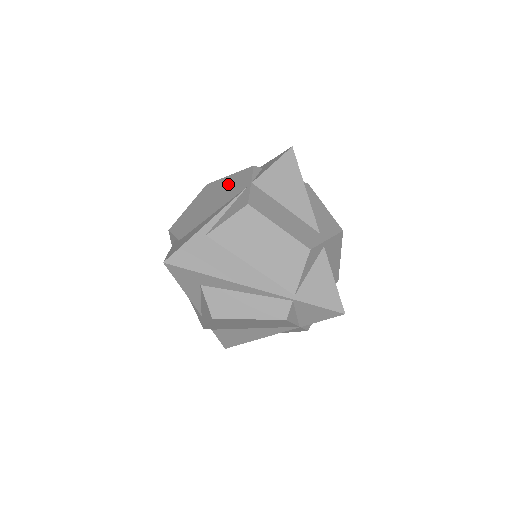
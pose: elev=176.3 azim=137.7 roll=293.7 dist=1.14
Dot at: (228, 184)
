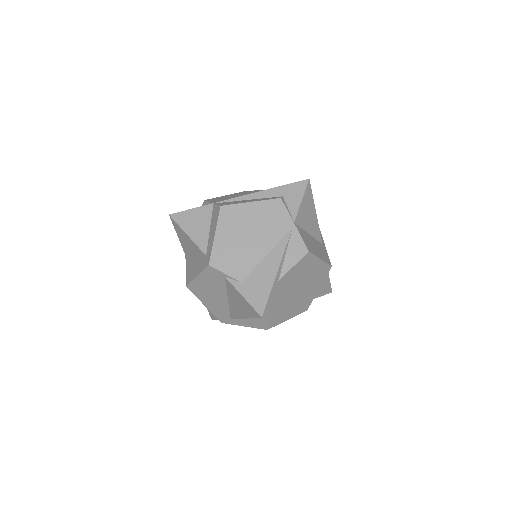
Dot at: (260, 216)
